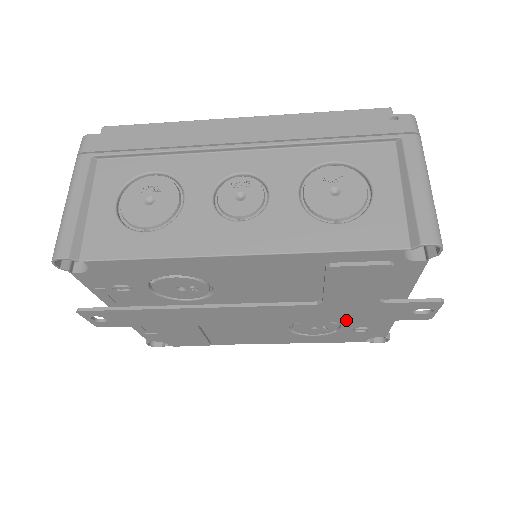
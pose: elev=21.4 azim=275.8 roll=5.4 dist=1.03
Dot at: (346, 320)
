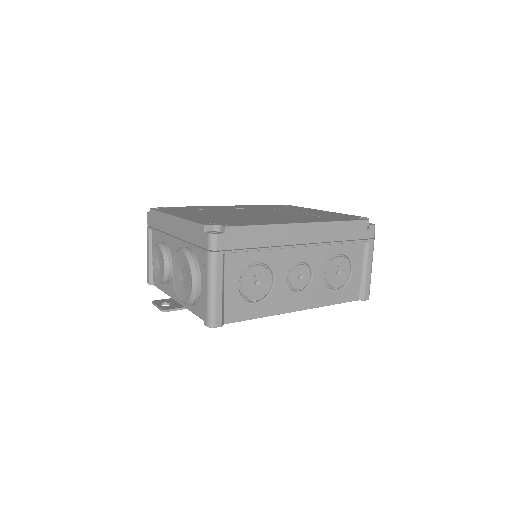
Dot at: occluded
